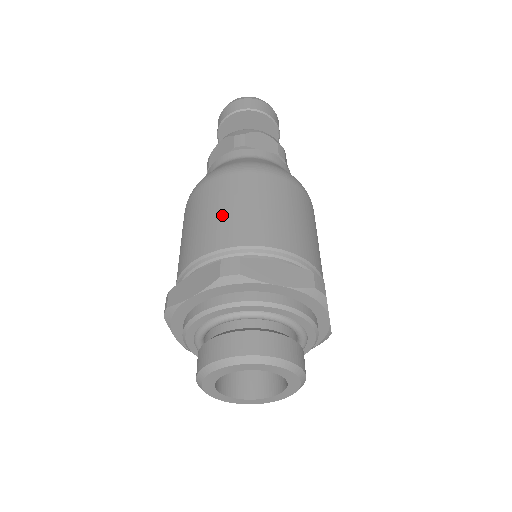
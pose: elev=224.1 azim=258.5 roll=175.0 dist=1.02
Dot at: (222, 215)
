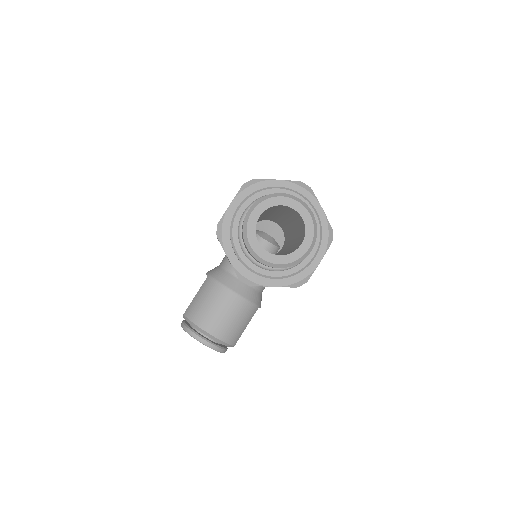
Dot at: occluded
